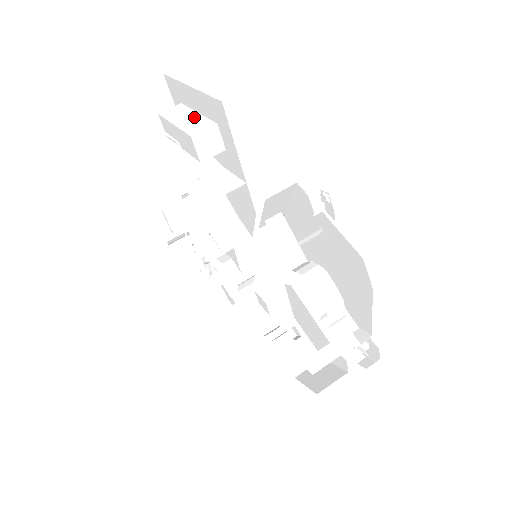
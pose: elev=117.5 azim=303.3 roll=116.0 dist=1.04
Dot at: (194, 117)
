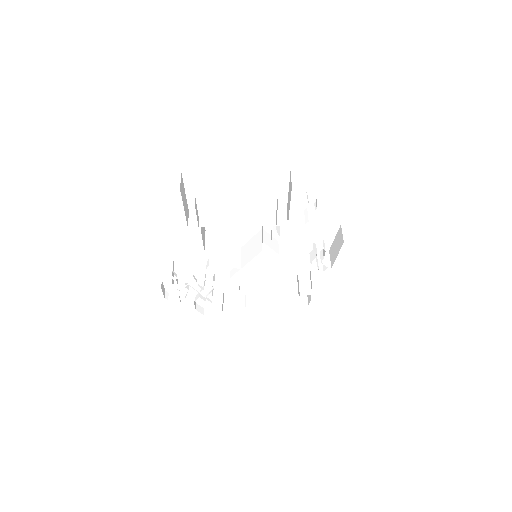
Dot at: (242, 190)
